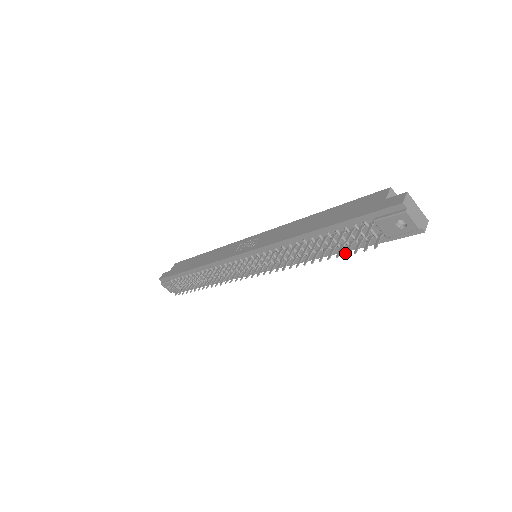
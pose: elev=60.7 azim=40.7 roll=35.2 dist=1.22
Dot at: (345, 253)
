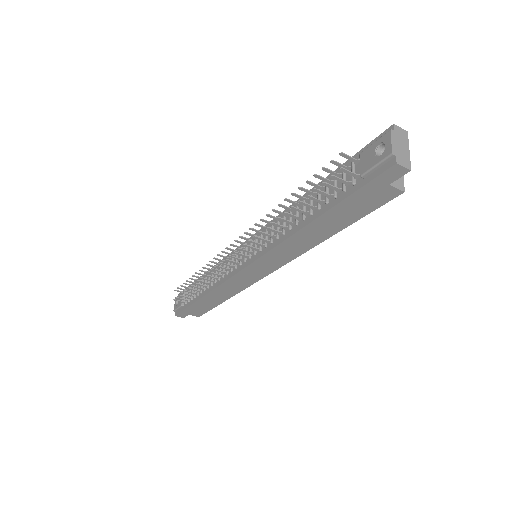
Dot at: (315, 190)
